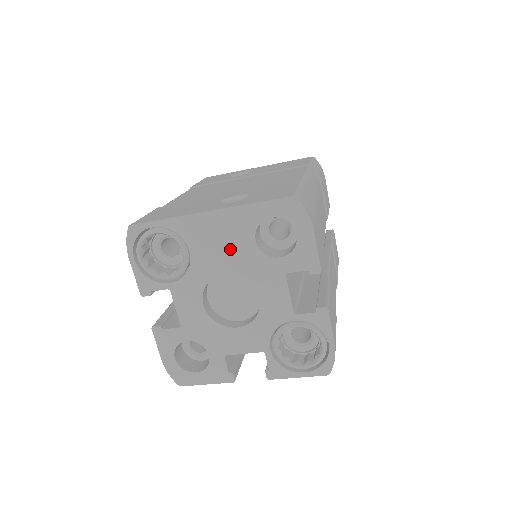
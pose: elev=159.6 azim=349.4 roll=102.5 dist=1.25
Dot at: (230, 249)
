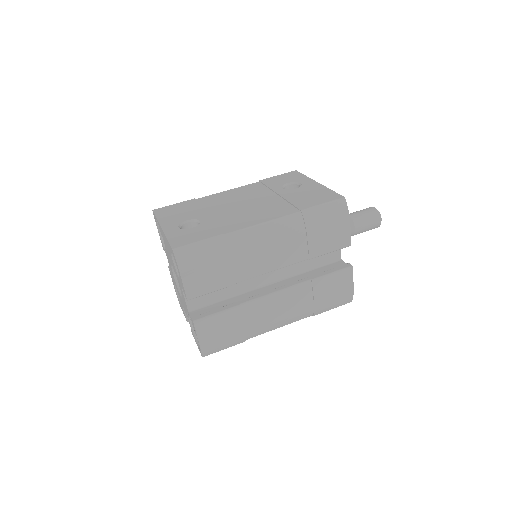
Dot at: occluded
